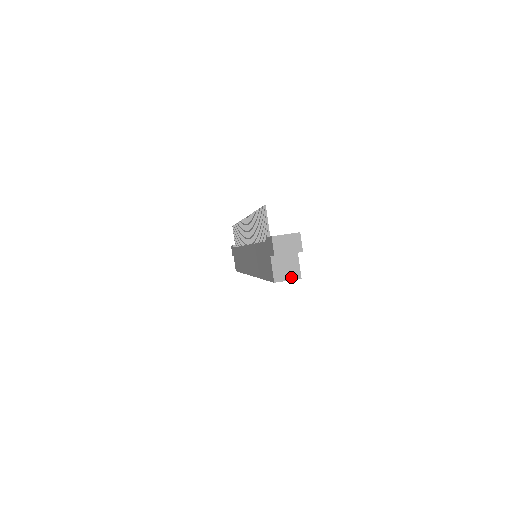
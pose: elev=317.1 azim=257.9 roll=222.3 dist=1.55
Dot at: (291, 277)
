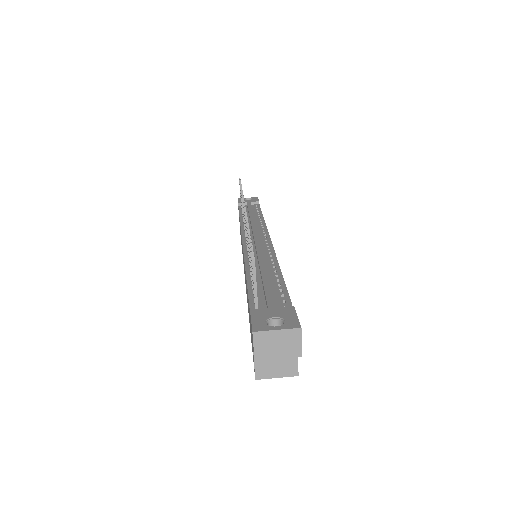
Dot at: (282, 373)
